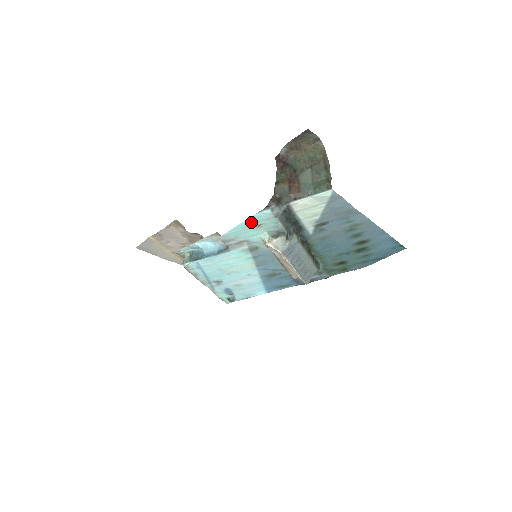
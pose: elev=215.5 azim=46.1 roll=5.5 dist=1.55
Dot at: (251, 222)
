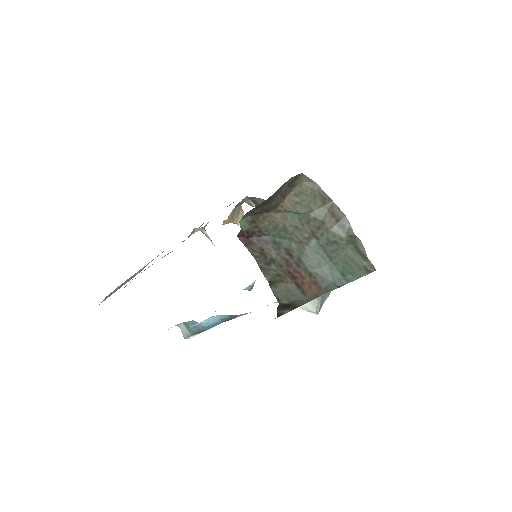
Dot at: occluded
